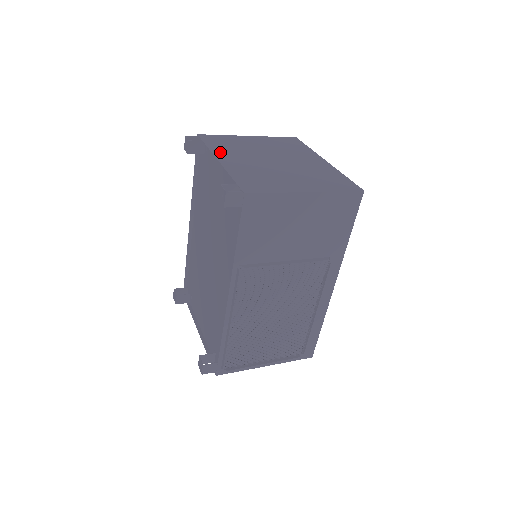
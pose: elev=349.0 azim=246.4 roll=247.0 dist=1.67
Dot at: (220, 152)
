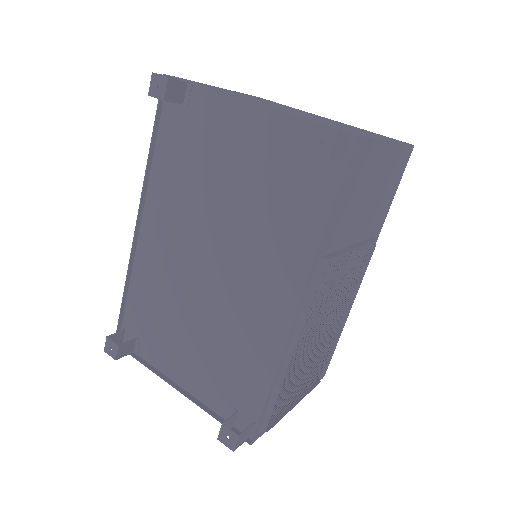
Dot at: (231, 94)
